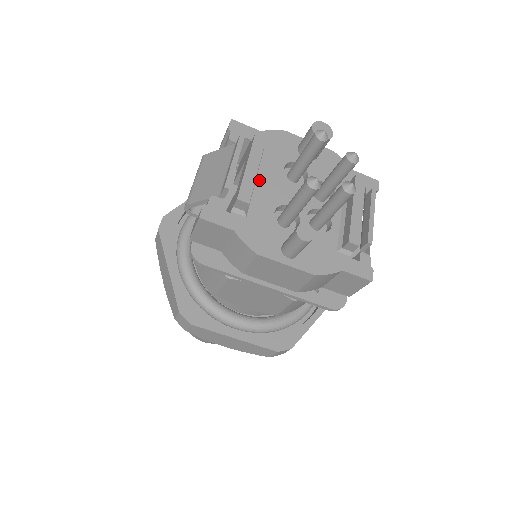
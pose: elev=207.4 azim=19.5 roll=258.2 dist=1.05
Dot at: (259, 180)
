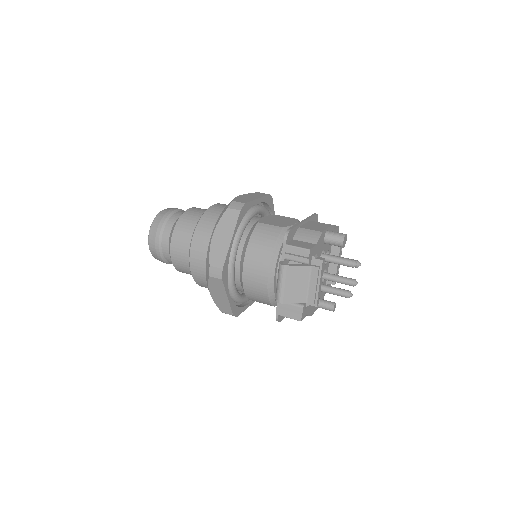
Dot at: occluded
